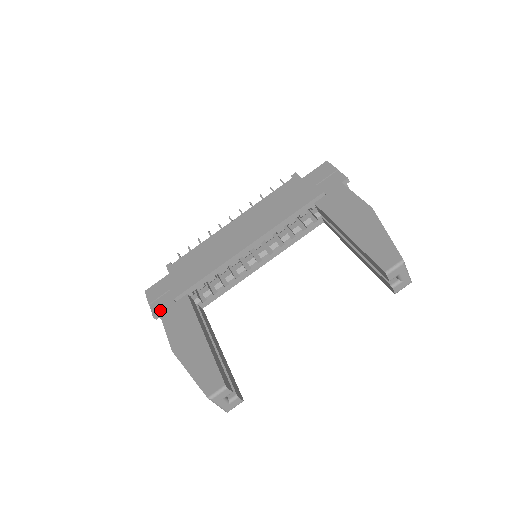
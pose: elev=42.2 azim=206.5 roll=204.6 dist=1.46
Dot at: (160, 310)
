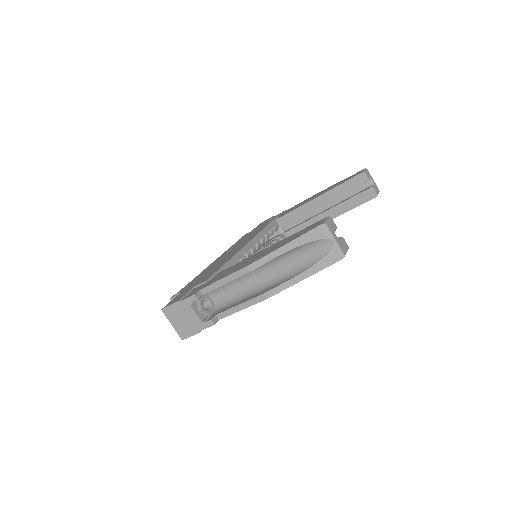
Dot at: (198, 290)
